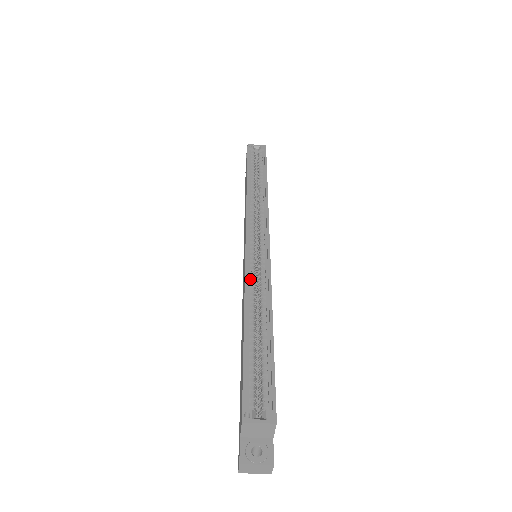
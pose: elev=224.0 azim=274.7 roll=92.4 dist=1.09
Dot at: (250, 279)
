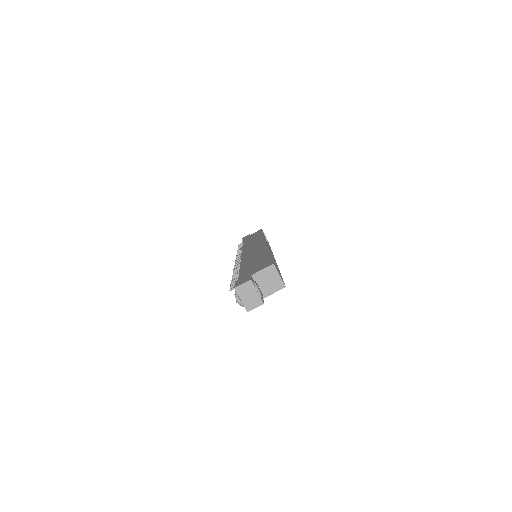
Dot at: occluded
